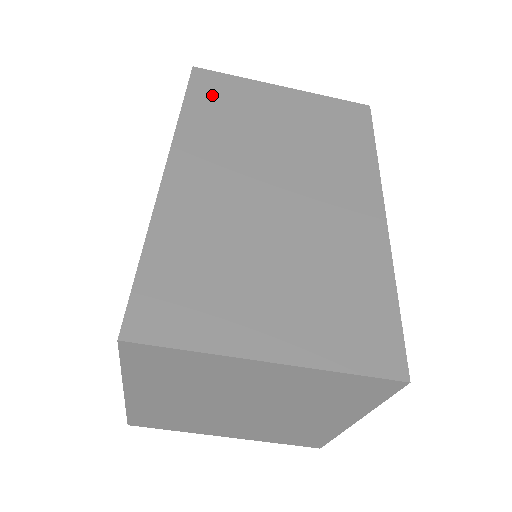
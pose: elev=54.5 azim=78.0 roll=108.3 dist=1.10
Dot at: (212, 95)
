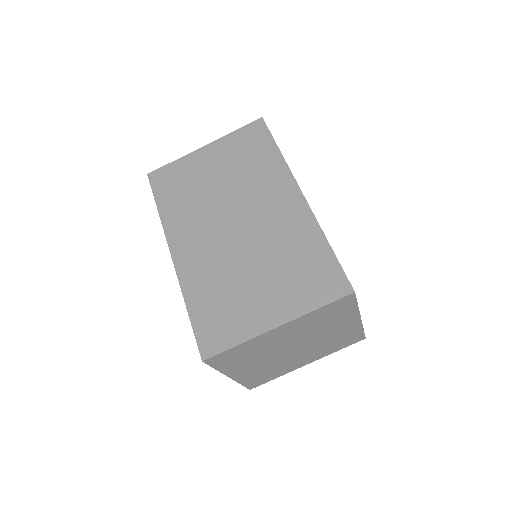
Dot at: (168, 186)
